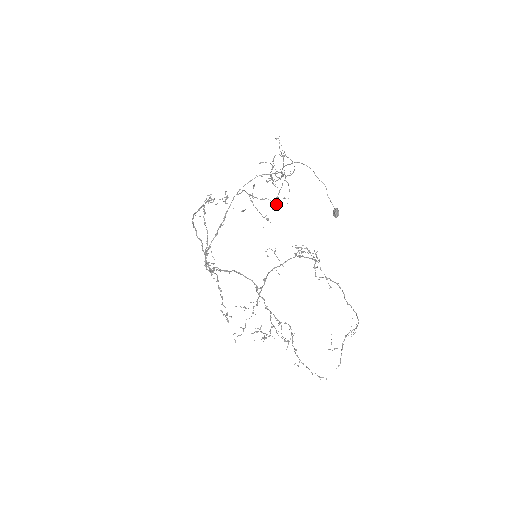
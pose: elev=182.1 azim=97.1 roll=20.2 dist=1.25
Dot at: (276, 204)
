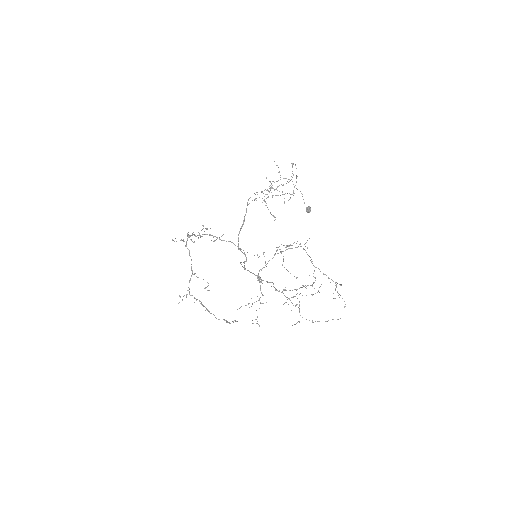
Dot at: (293, 195)
